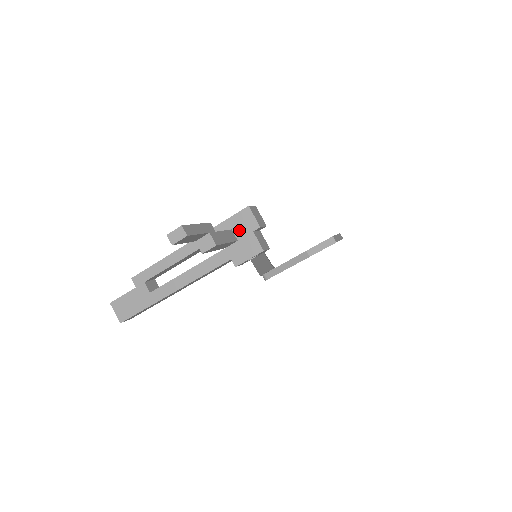
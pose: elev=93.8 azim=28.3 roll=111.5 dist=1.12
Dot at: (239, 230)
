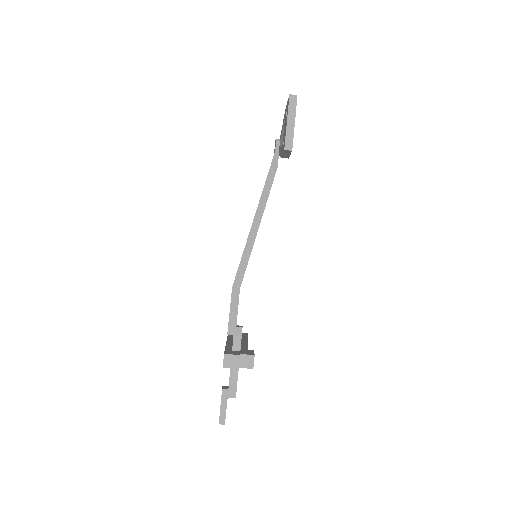
Dot at: occluded
